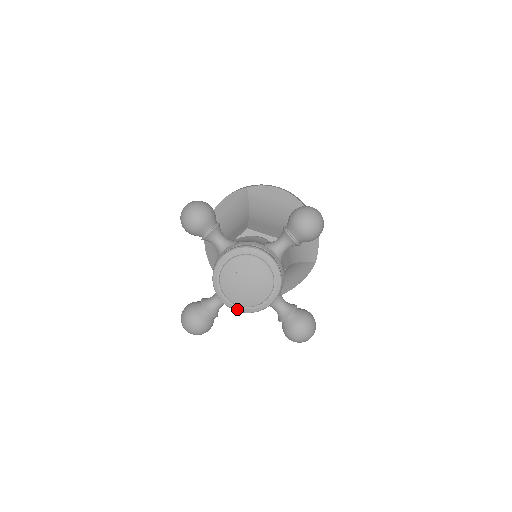
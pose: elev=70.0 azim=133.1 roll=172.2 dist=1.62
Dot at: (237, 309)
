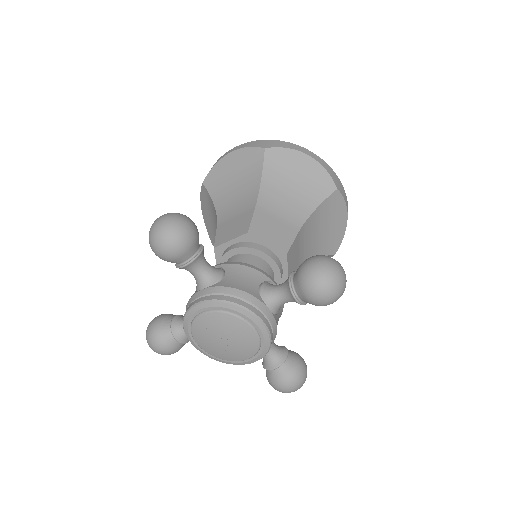
Dot at: (210, 357)
